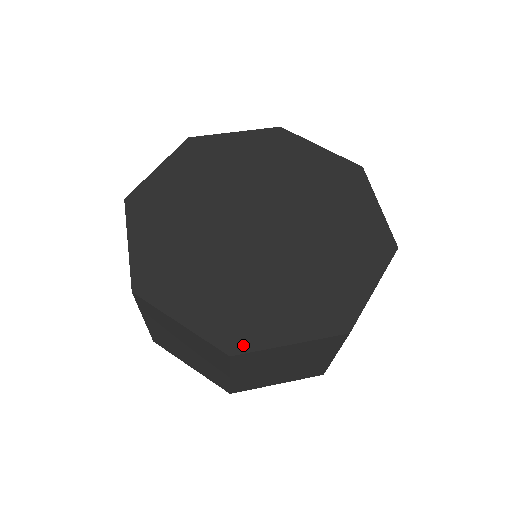
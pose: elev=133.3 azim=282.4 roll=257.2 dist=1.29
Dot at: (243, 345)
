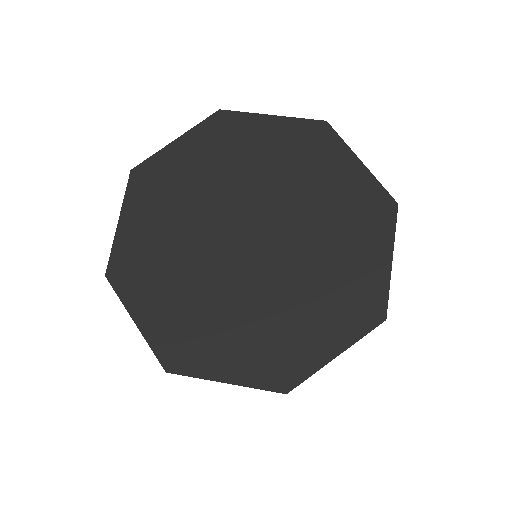
Dot at: (182, 366)
